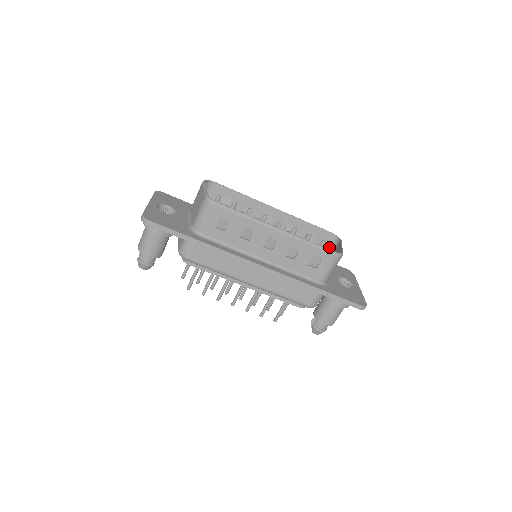
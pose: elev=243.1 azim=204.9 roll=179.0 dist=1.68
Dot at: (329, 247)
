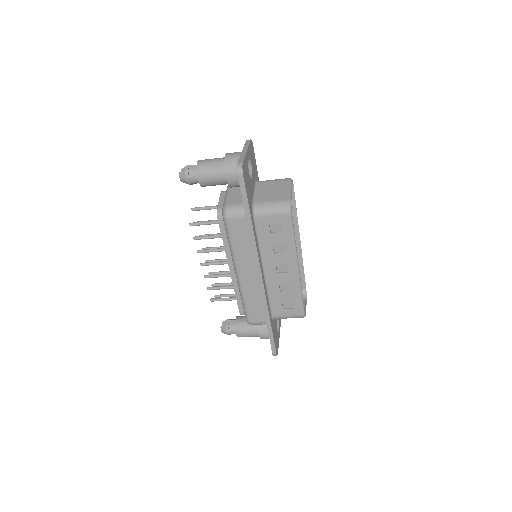
Dot at: occluded
